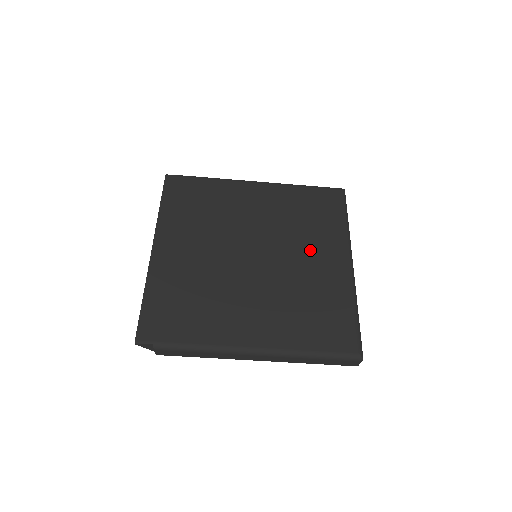
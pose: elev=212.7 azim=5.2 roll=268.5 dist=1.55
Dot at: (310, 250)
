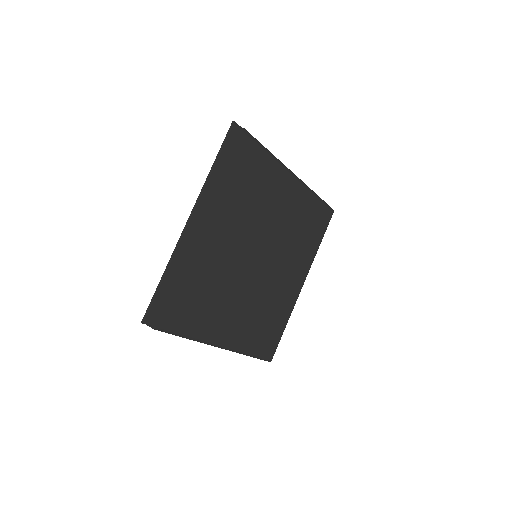
Dot at: (289, 265)
